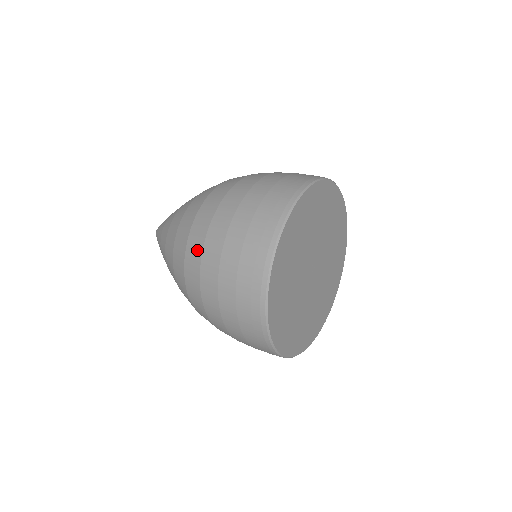
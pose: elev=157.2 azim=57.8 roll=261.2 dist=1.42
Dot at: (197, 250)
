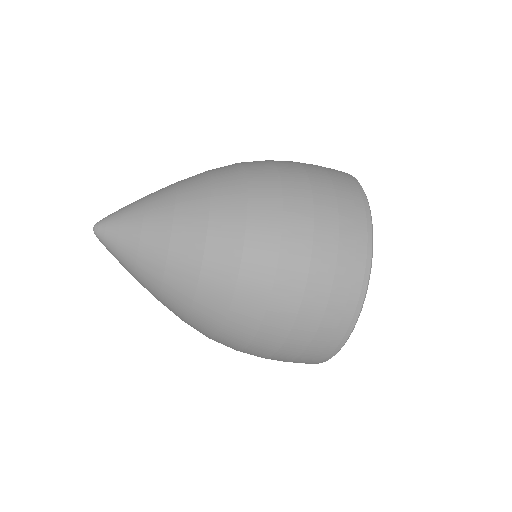
Dot at: (272, 215)
